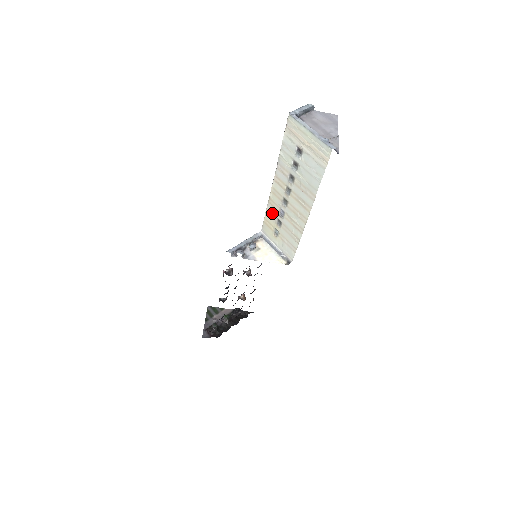
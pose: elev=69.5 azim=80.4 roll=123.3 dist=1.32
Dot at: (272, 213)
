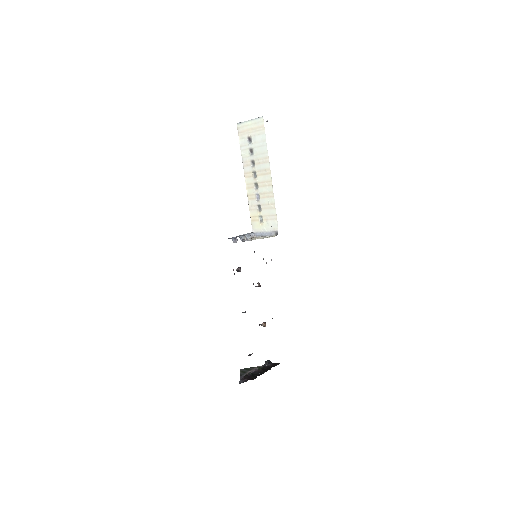
Dot at: (253, 205)
